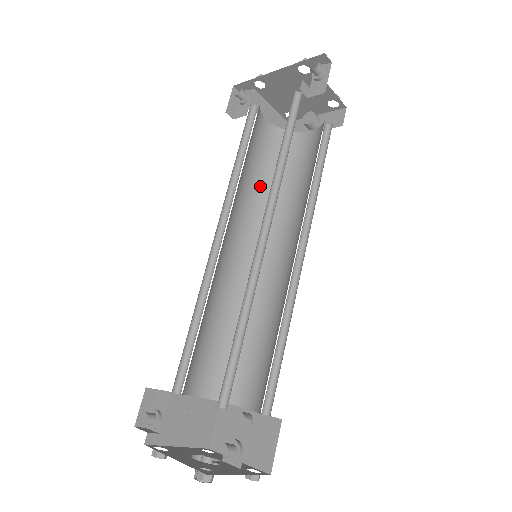
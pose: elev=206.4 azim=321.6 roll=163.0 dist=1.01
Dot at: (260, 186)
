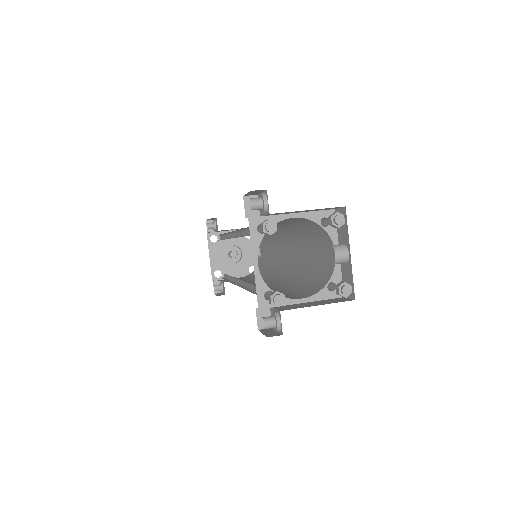
Dot at: (284, 224)
